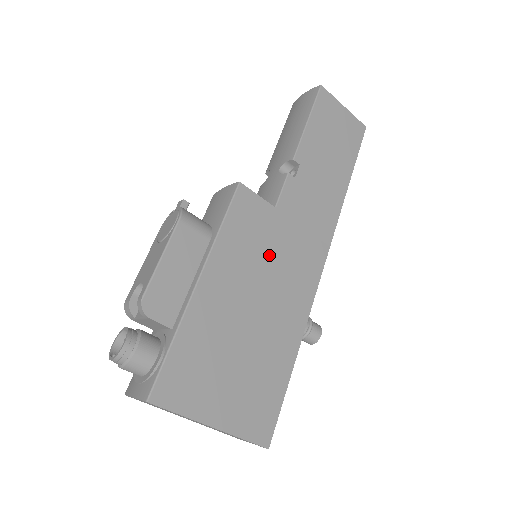
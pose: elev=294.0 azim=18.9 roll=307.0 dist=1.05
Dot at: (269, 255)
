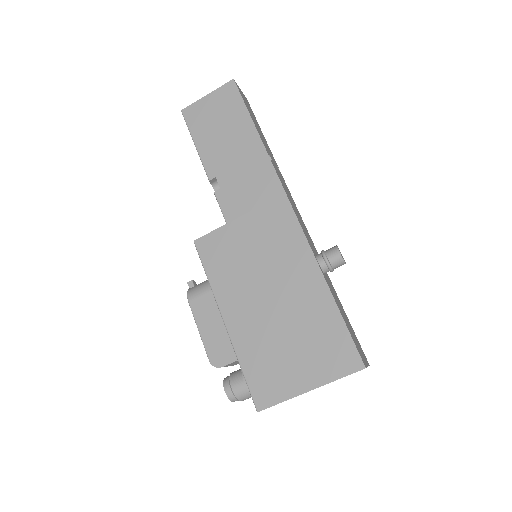
Dot at: (249, 255)
